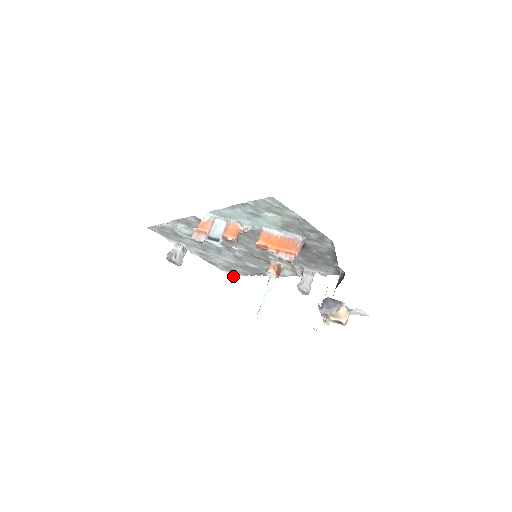
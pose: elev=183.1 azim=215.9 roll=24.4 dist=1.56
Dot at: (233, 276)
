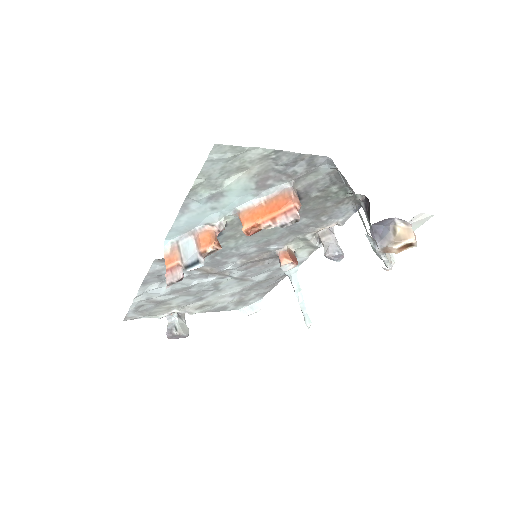
Dot at: (252, 307)
